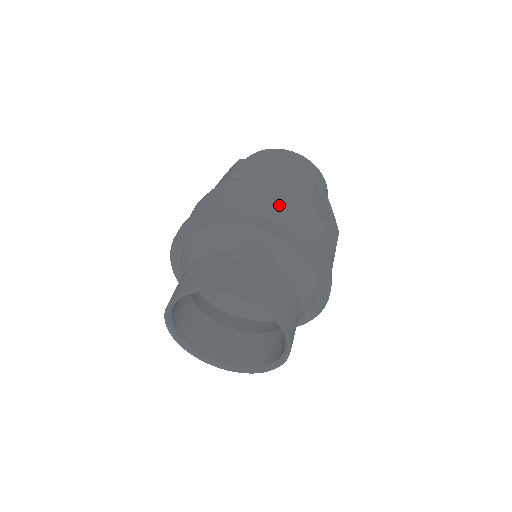
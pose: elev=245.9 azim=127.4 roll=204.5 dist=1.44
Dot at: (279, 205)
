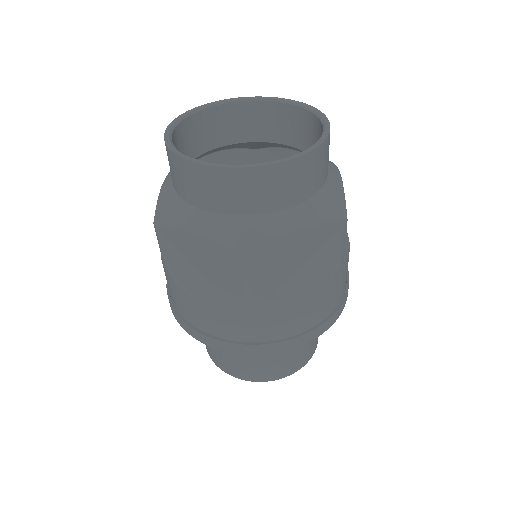
Dot at: (220, 328)
